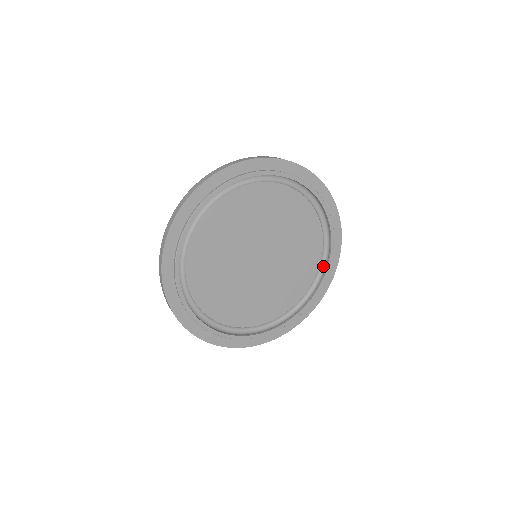
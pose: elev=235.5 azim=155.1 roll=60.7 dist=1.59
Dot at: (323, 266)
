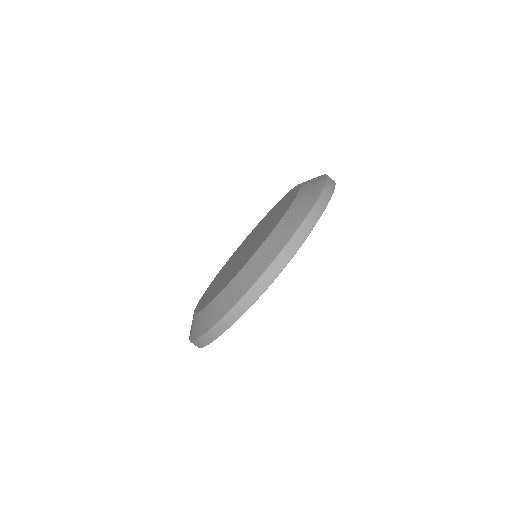
Dot at: occluded
